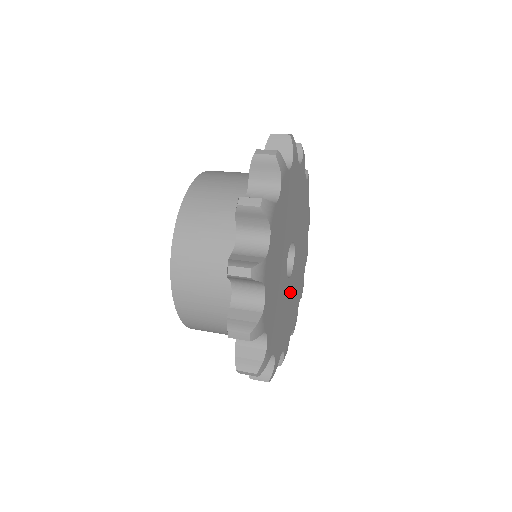
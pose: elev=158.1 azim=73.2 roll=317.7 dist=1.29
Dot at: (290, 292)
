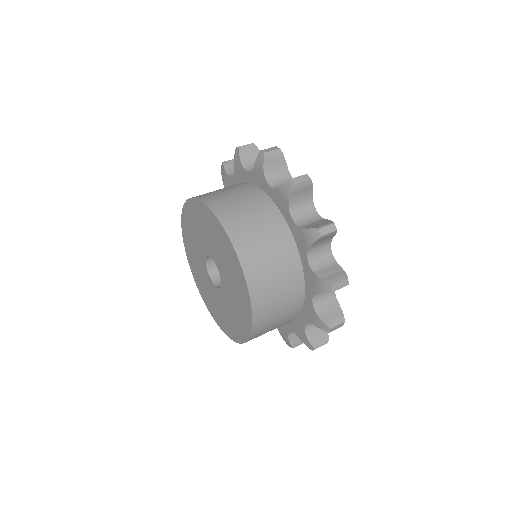
Dot at: occluded
